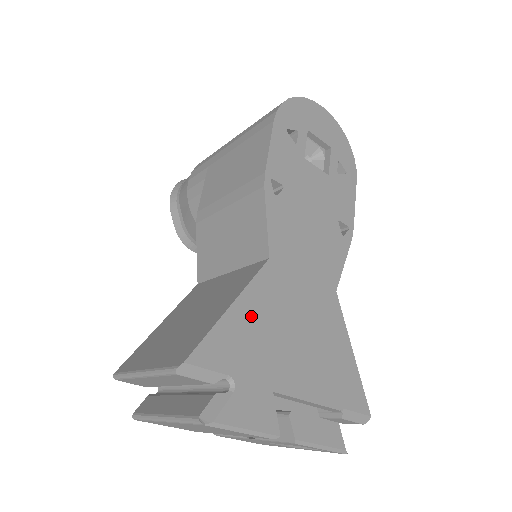
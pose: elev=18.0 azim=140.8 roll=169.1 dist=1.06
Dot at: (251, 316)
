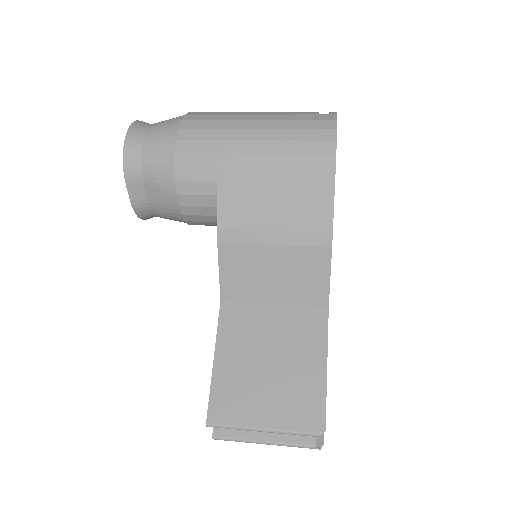
Dot at: occluded
